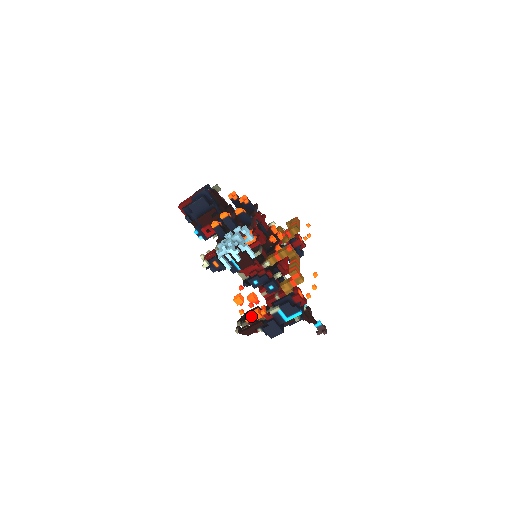
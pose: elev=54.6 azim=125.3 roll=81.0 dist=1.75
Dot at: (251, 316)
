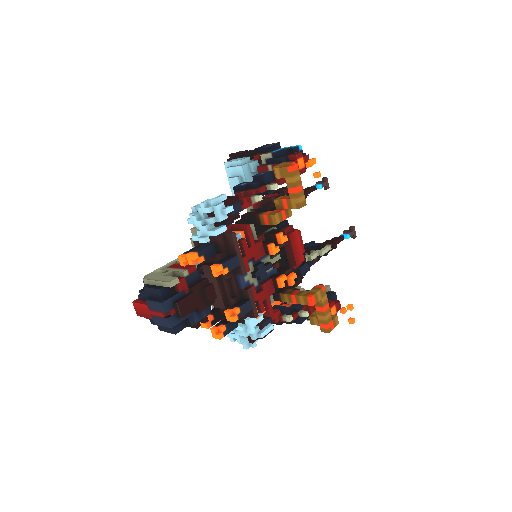
Dot at: occluded
